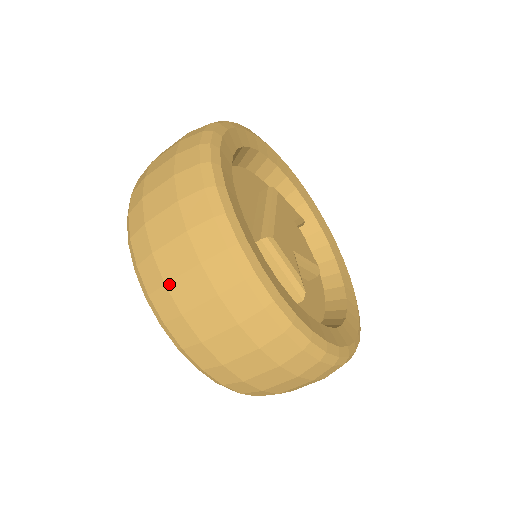
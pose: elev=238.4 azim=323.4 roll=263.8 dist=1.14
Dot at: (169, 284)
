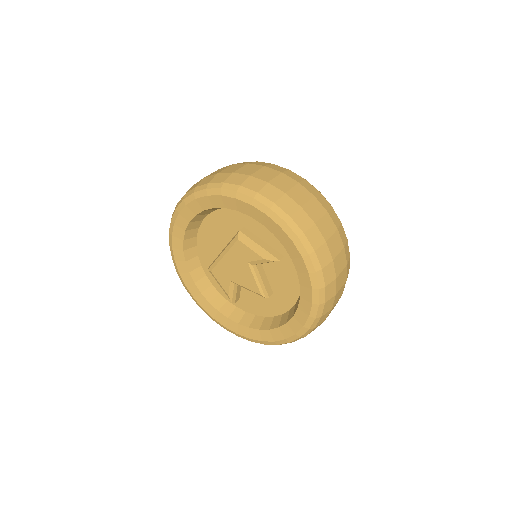
Dot at: (252, 175)
